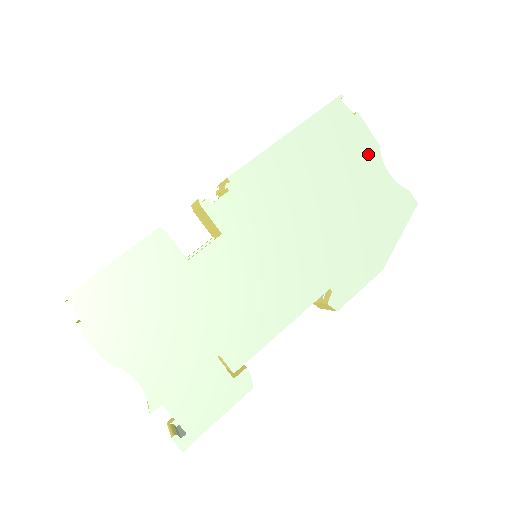
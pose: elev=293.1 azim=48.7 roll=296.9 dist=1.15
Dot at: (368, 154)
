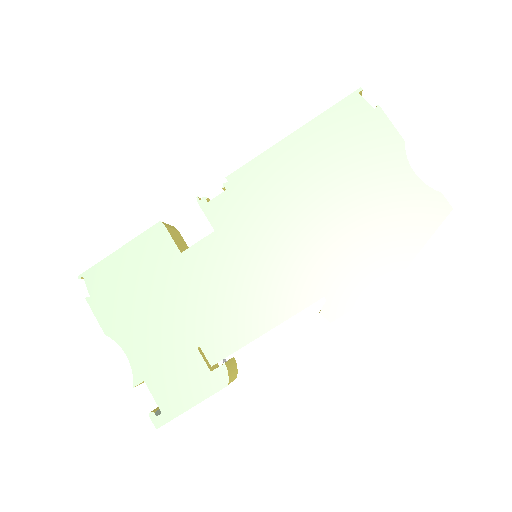
Dot at: (388, 151)
